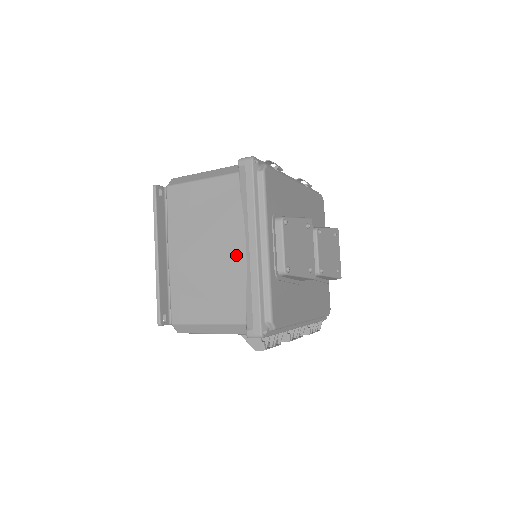
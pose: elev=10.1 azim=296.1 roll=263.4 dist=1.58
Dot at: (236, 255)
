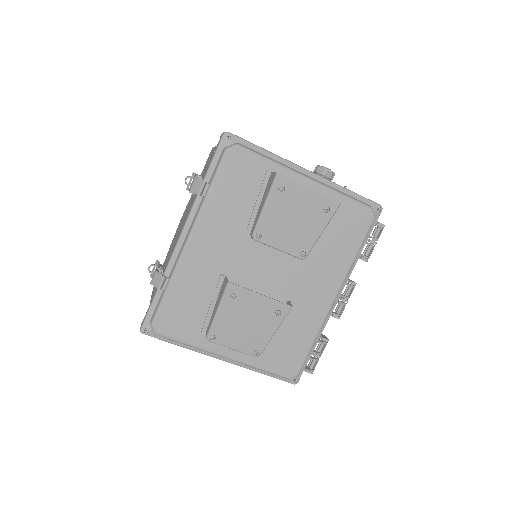
Dot at: occluded
